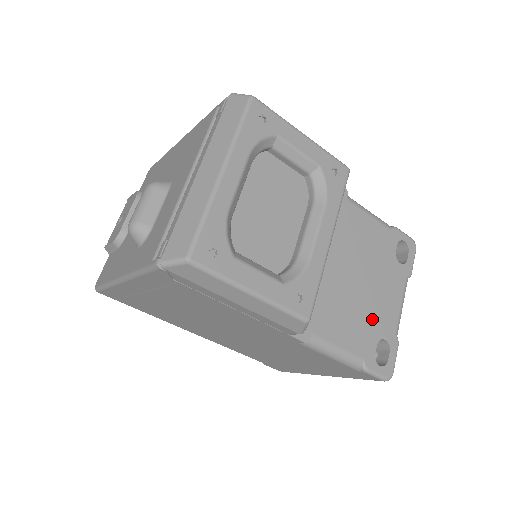
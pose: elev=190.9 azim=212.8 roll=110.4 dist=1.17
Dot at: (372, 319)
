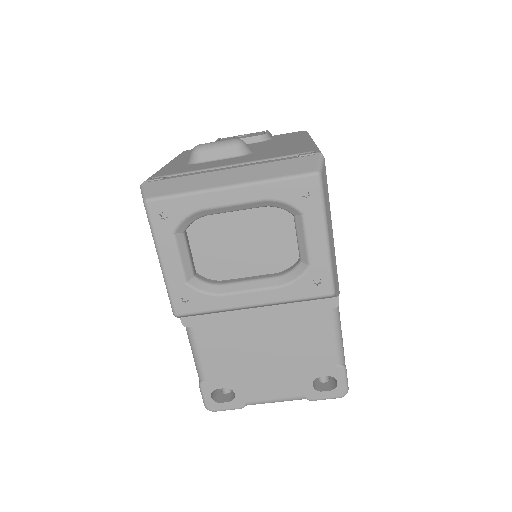
Dot at: (243, 376)
